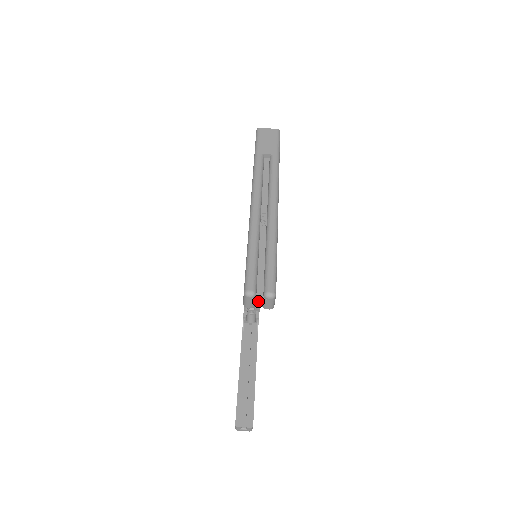
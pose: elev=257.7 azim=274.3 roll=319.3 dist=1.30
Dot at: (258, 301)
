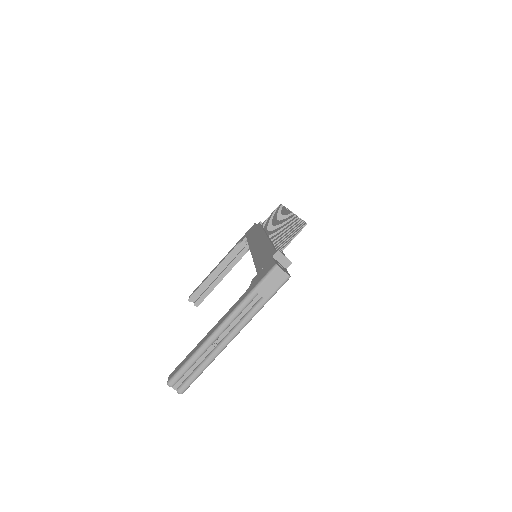
Dot at: (173, 387)
